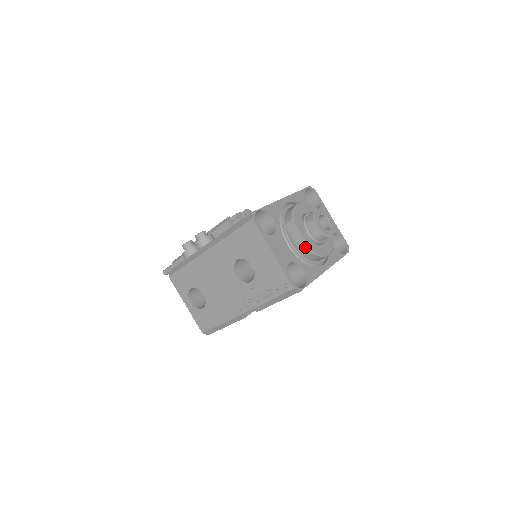
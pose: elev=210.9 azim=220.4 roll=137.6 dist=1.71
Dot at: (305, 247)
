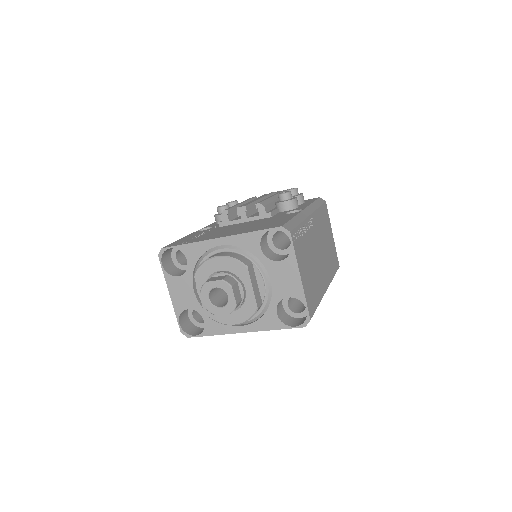
Dot at: occluded
